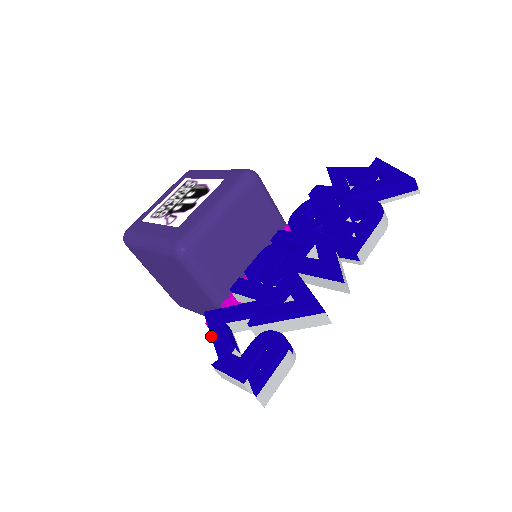
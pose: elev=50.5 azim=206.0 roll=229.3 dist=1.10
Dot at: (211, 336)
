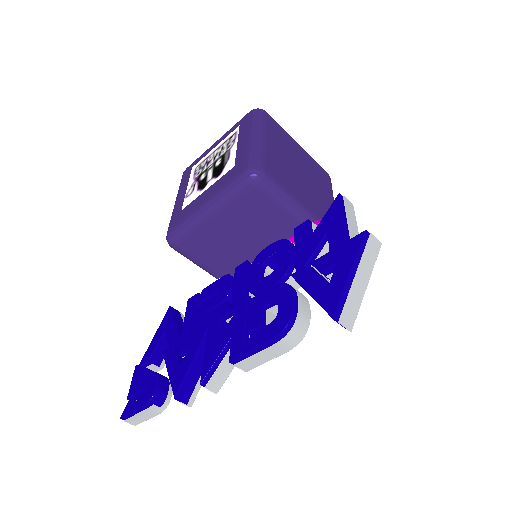
Dot at: (153, 338)
